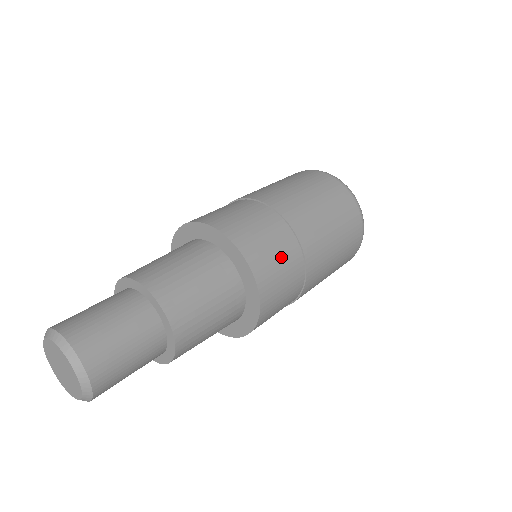
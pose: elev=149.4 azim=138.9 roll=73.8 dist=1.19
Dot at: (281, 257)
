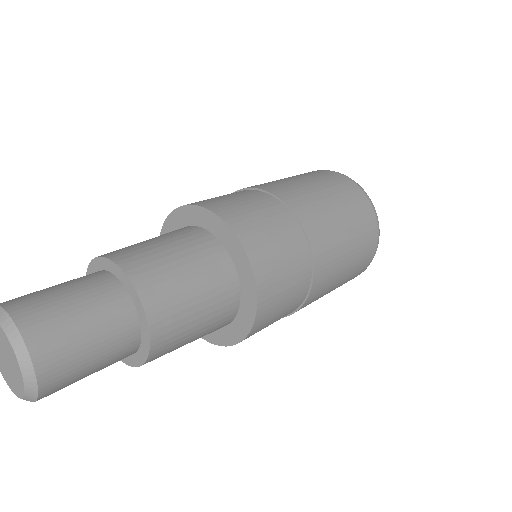
Dot at: (246, 201)
